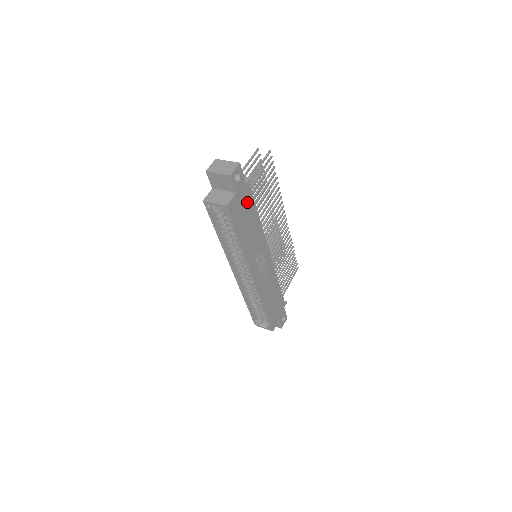
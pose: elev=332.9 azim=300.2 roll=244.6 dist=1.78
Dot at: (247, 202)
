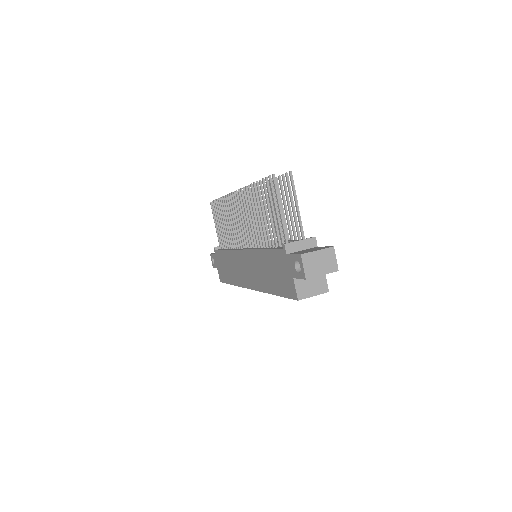
Dot at: occluded
